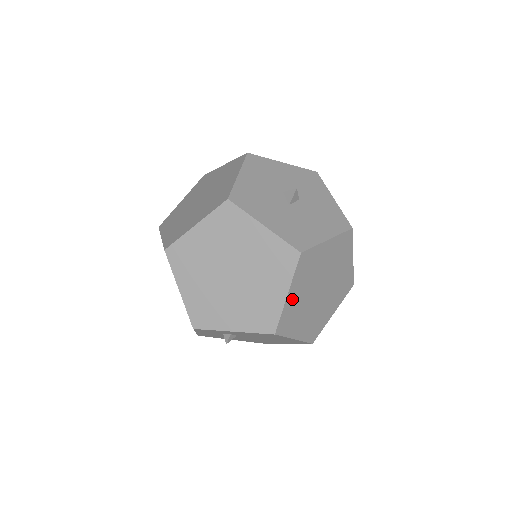
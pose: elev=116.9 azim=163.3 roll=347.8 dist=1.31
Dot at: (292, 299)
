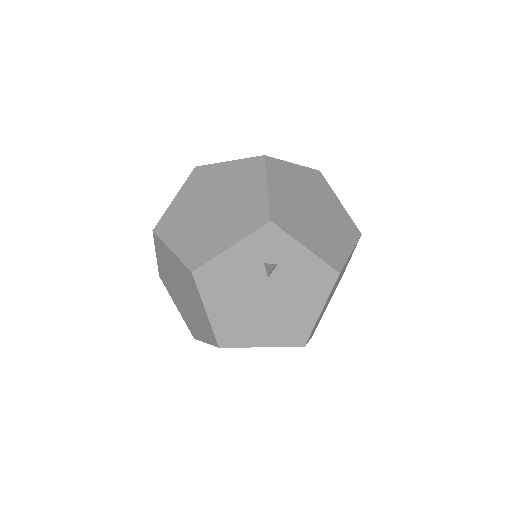
Dot at: occluded
